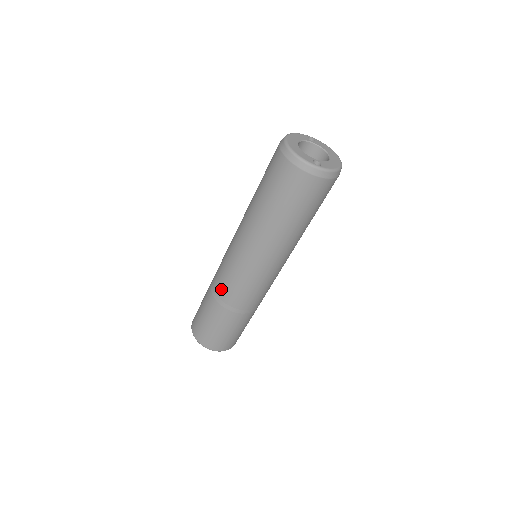
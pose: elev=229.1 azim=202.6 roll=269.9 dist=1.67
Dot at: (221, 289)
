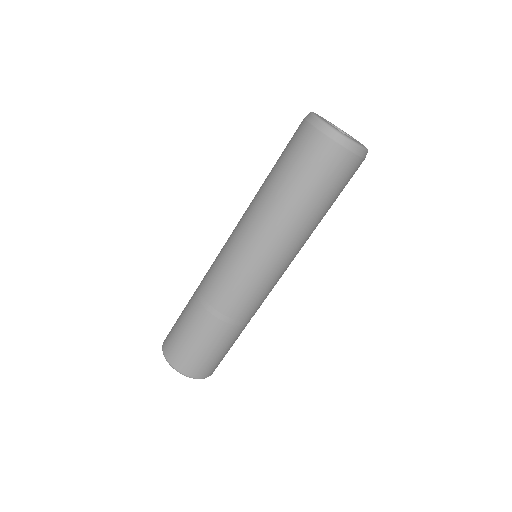
Dot at: (208, 286)
